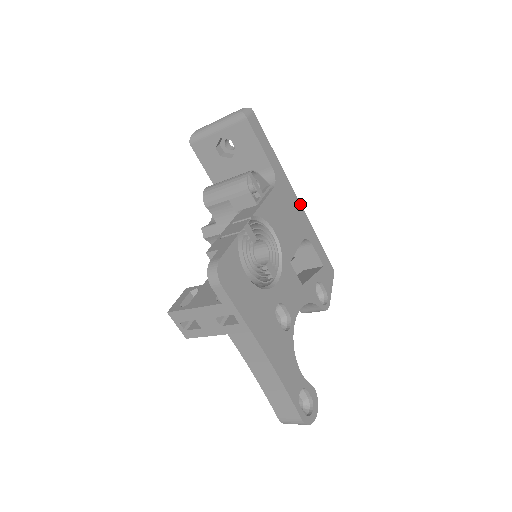
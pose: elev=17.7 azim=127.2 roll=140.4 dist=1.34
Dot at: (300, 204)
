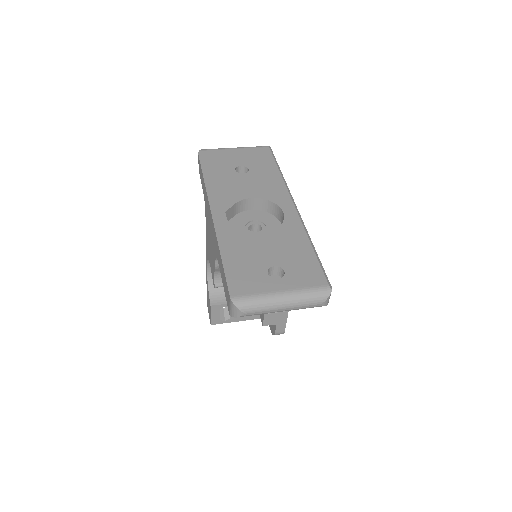
Dot at: (293, 200)
